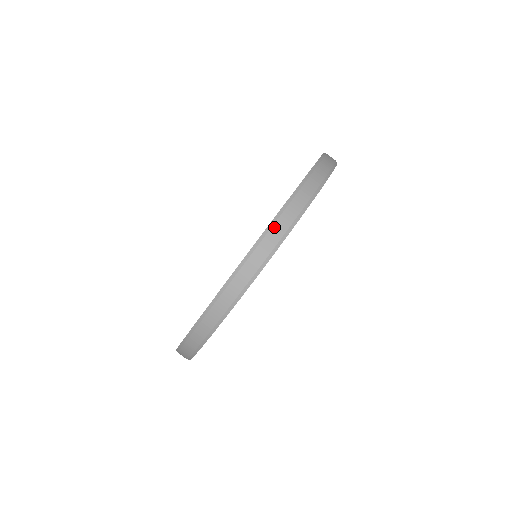
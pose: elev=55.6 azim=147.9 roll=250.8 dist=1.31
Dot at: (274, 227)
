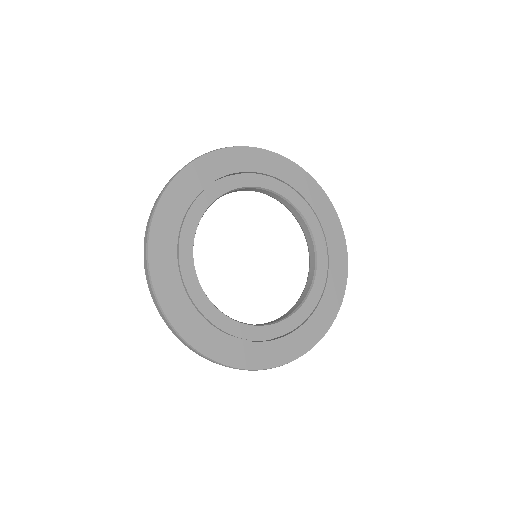
Dot at: occluded
